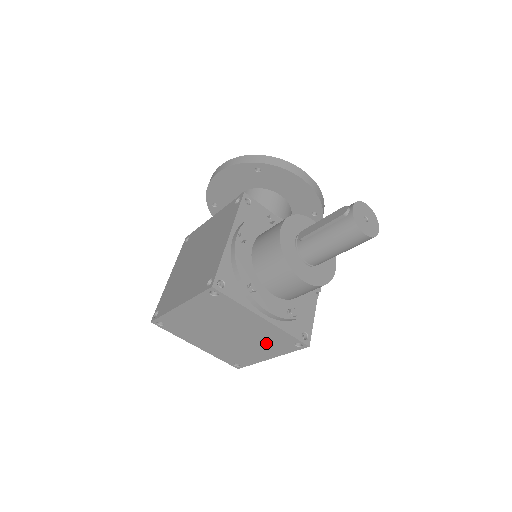
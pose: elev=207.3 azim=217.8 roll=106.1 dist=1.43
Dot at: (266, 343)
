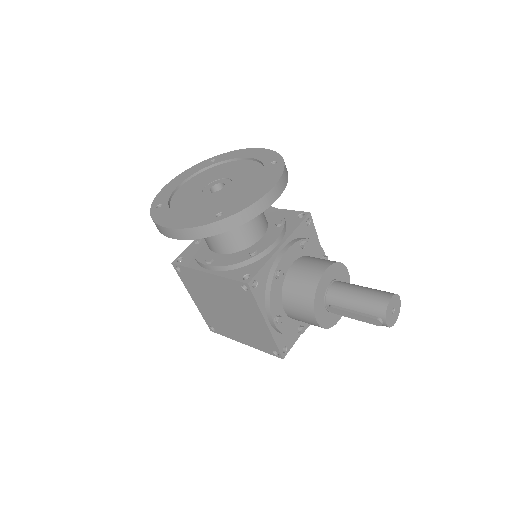
Dot at: occluded
